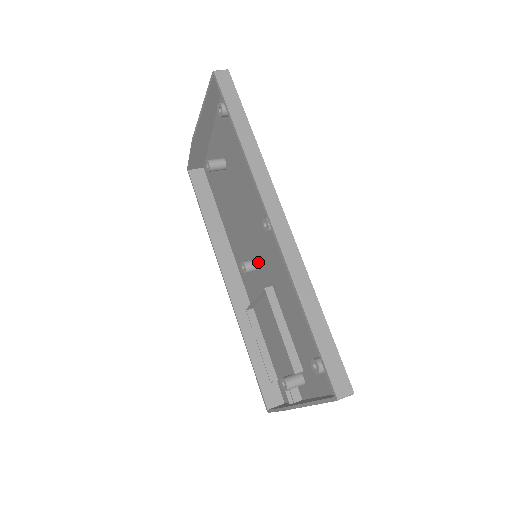
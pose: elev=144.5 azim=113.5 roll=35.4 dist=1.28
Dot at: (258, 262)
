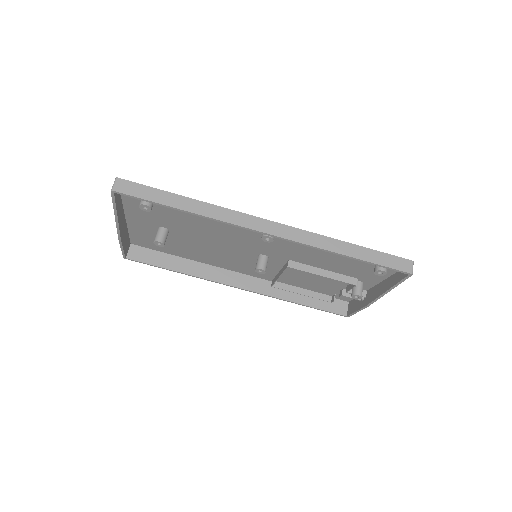
Dot at: (264, 258)
